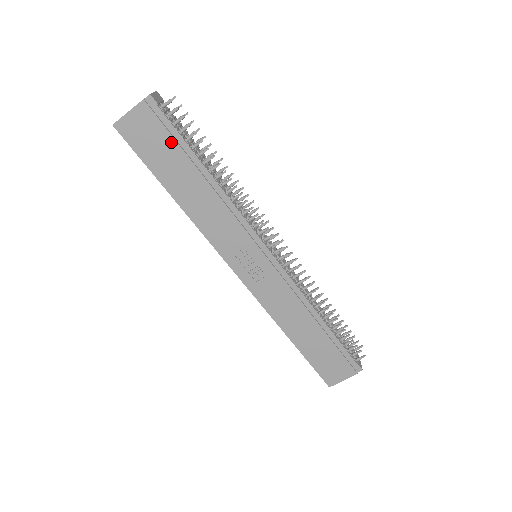
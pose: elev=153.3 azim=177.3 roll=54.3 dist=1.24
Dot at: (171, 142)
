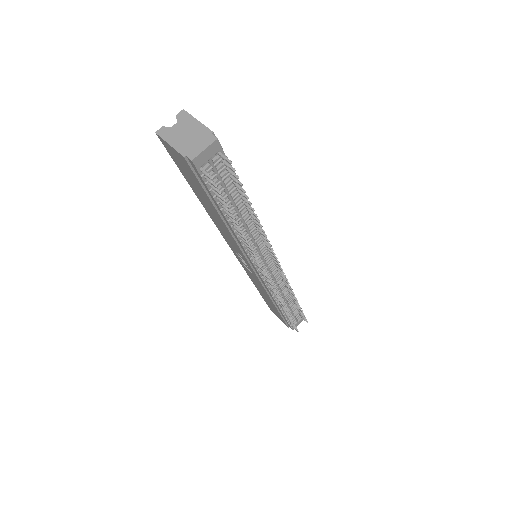
Dot at: (203, 190)
